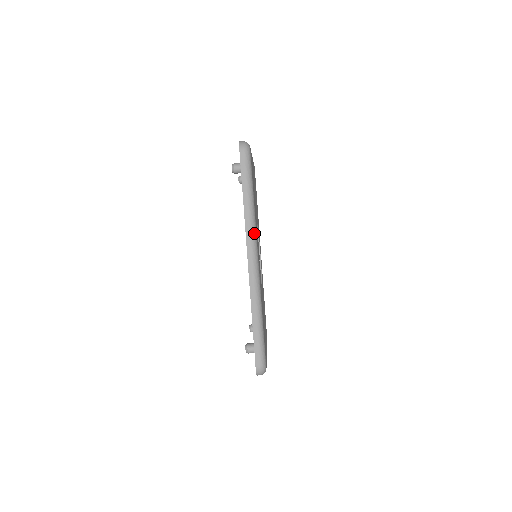
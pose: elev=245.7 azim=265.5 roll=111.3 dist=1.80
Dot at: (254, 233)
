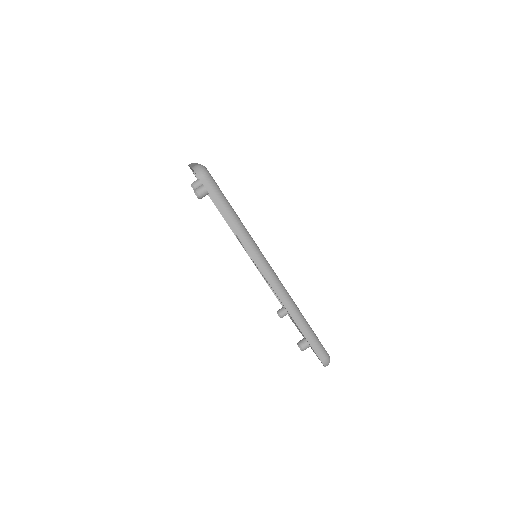
Dot at: (257, 249)
